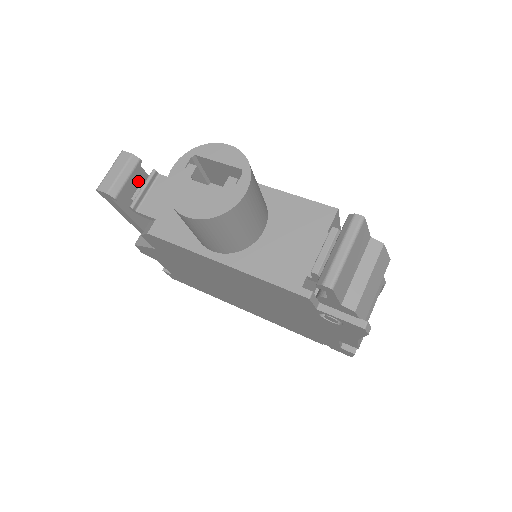
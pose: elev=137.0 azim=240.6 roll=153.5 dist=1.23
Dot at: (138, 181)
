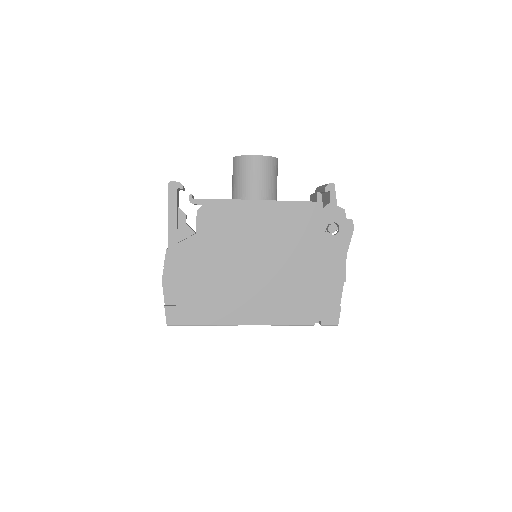
Dot at: (178, 204)
